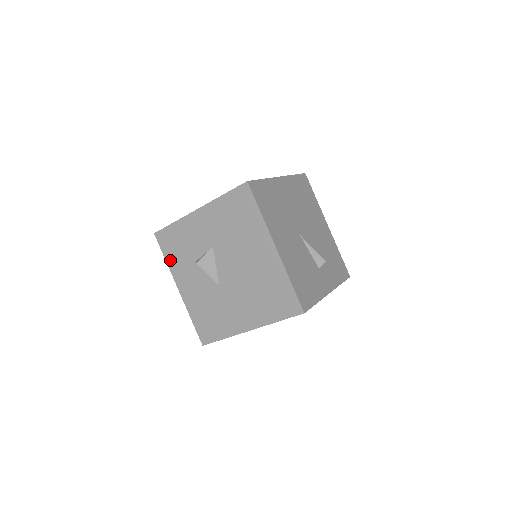
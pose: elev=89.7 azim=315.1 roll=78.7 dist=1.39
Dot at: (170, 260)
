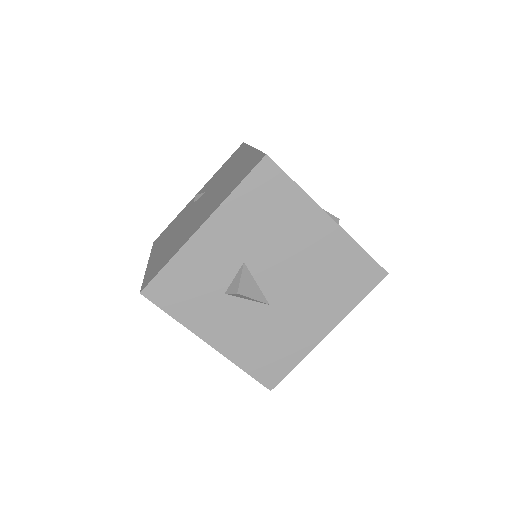
Dot at: (182, 314)
